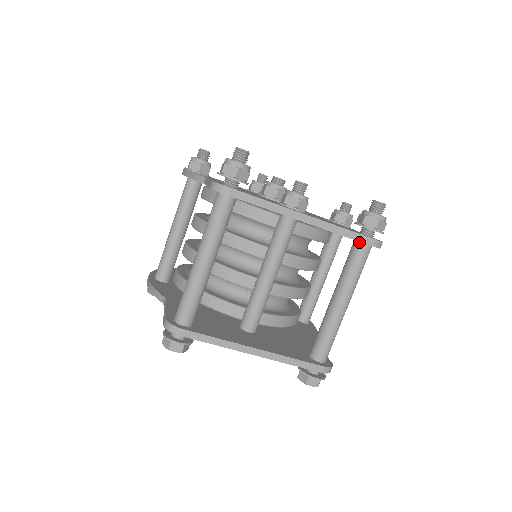
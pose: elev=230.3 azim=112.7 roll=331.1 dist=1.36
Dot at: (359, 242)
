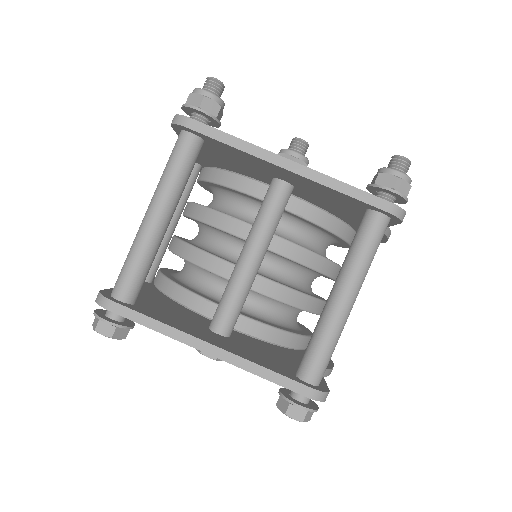
Dot at: (370, 210)
